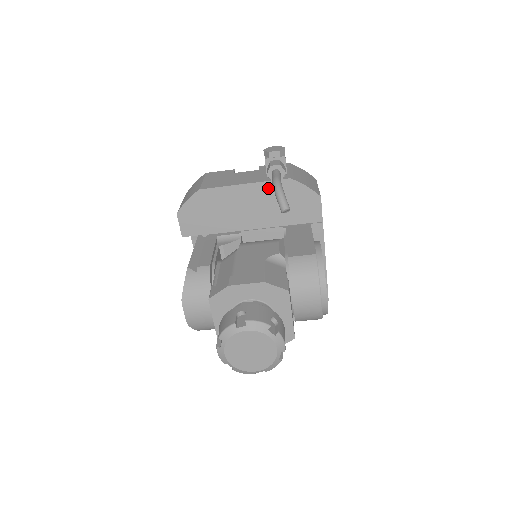
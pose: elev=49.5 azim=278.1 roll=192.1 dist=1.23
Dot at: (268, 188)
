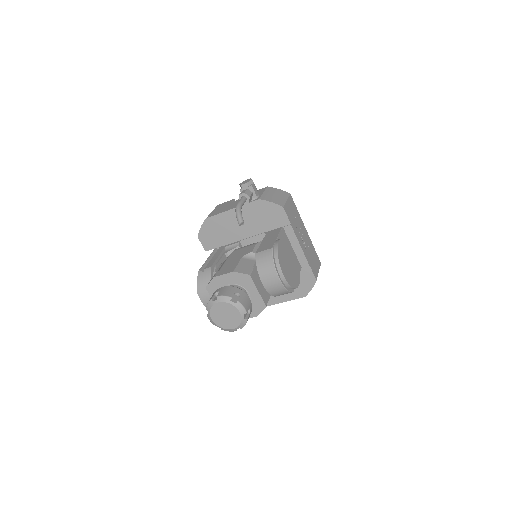
Dot at: (247, 209)
